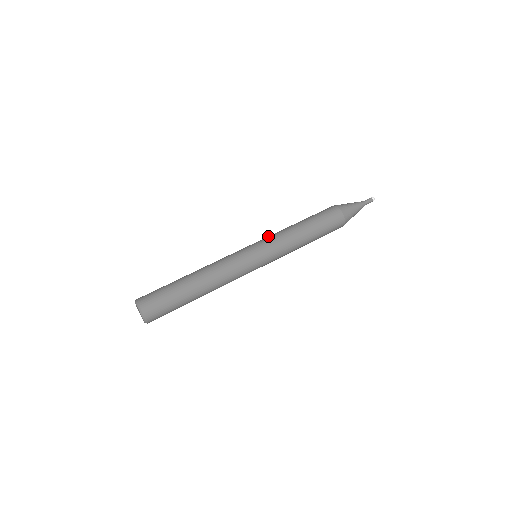
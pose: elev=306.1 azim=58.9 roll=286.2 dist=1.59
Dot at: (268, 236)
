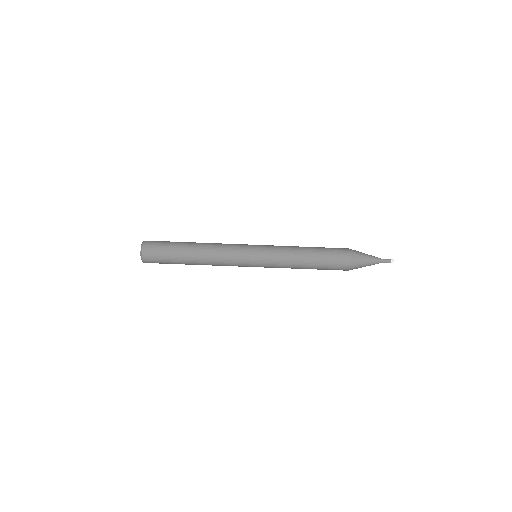
Dot at: (275, 256)
